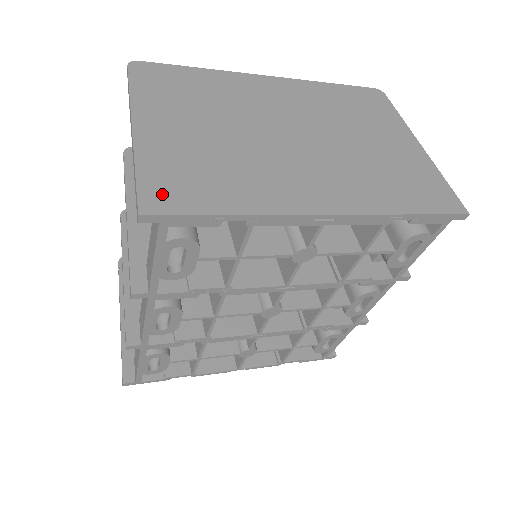
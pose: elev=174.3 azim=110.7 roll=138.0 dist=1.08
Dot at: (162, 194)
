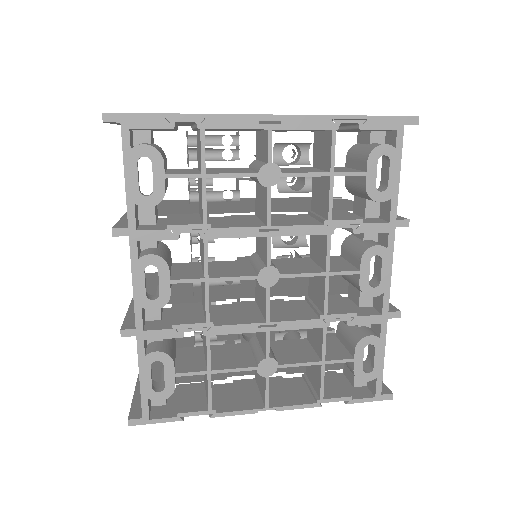
Dot at: occluded
